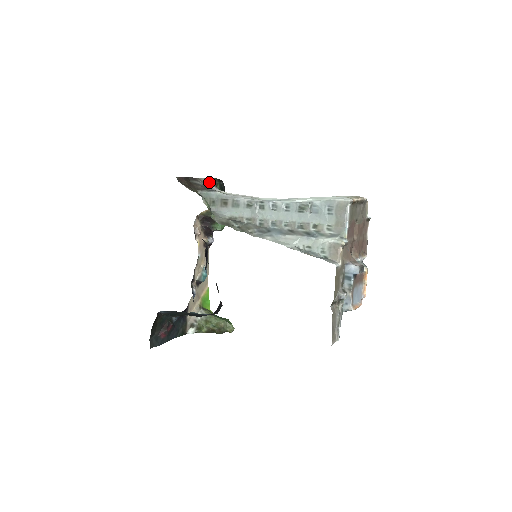
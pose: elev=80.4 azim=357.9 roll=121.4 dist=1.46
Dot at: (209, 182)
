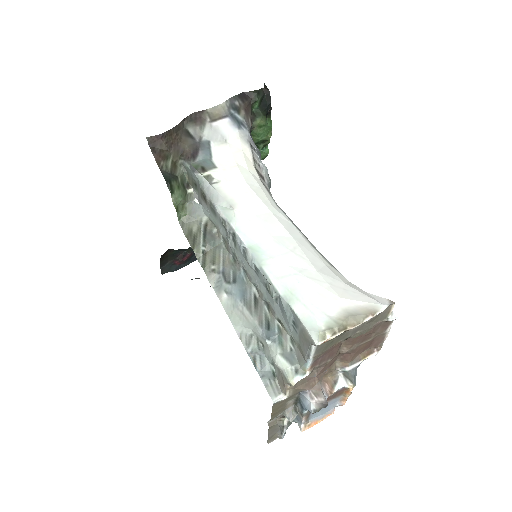
Dot at: (230, 111)
